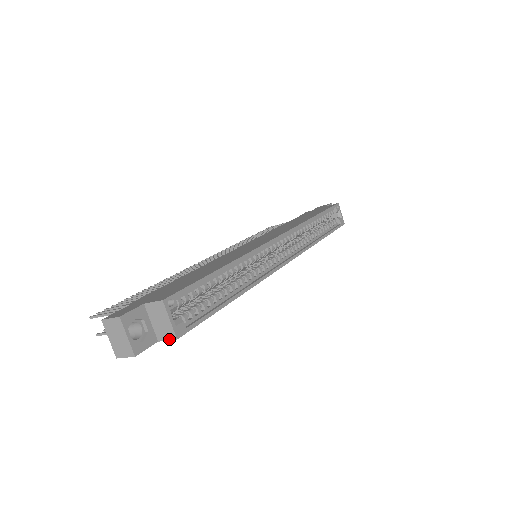
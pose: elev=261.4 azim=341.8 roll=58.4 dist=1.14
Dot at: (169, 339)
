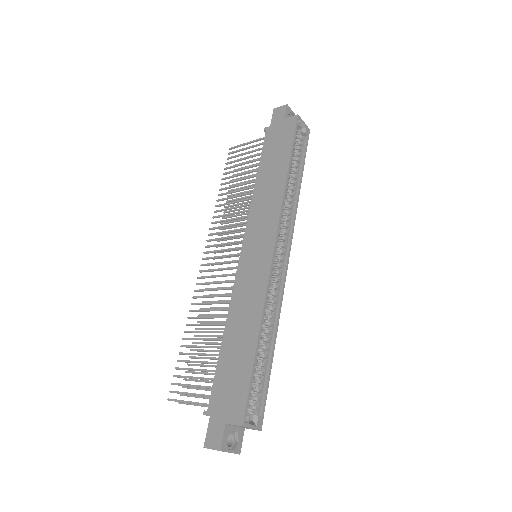
Dot at: occluded
